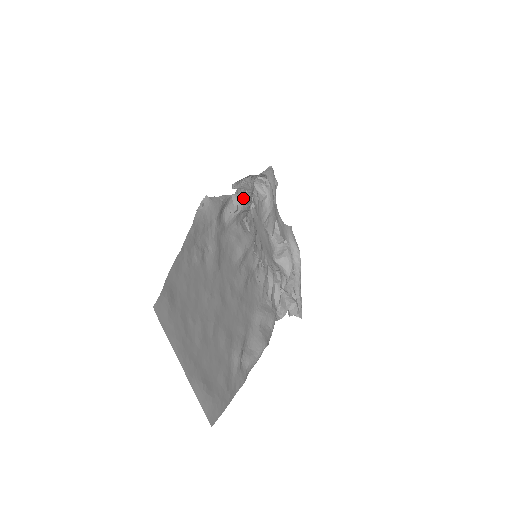
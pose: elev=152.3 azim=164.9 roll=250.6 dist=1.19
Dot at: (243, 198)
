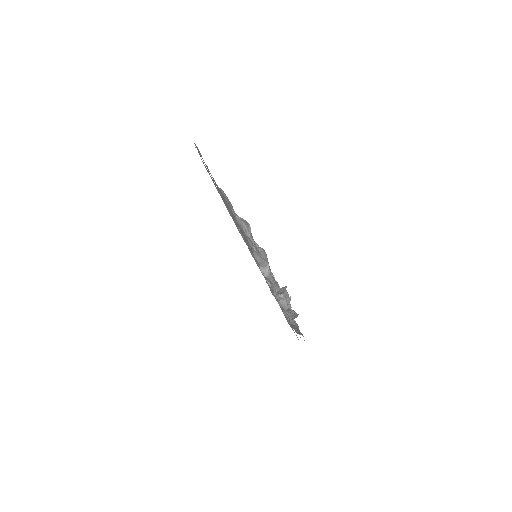
Dot at: (244, 220)
